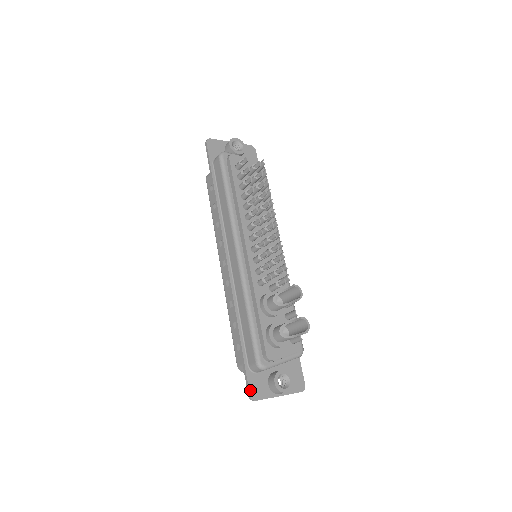
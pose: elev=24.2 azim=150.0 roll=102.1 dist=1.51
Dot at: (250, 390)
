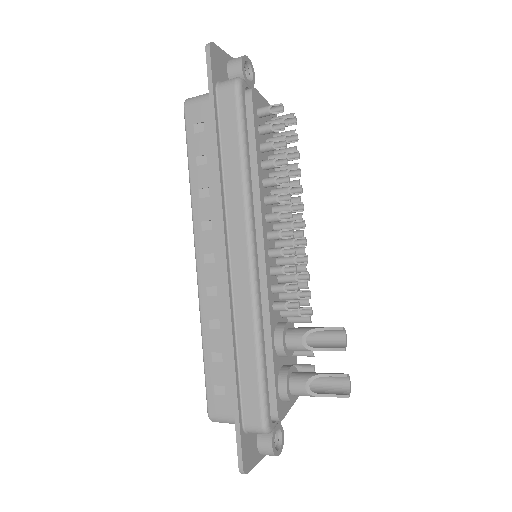
Dot at: (243, 461)
